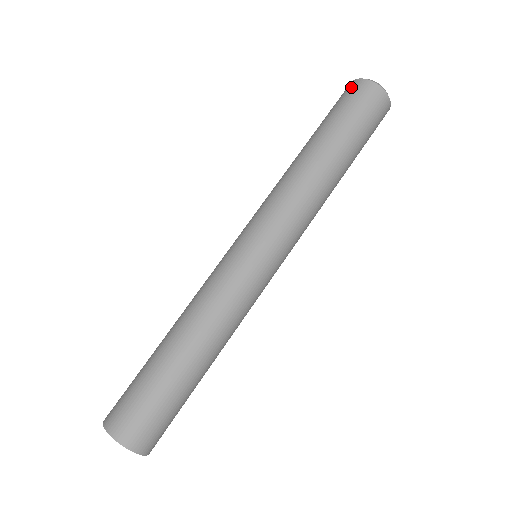
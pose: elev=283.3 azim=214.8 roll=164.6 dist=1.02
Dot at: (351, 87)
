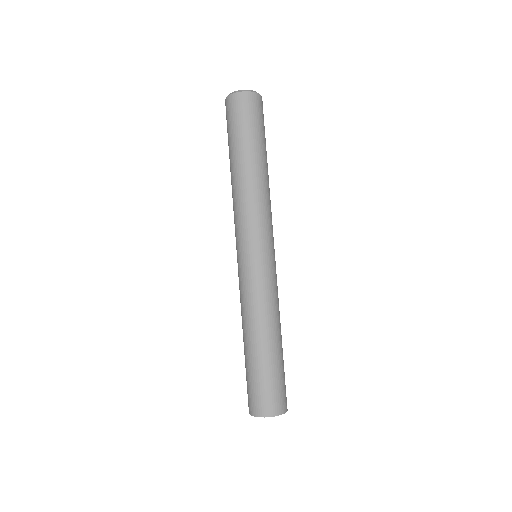
Dot at: (235, 102)
